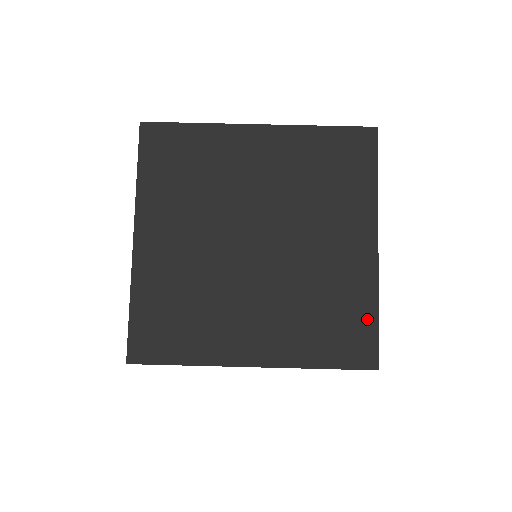
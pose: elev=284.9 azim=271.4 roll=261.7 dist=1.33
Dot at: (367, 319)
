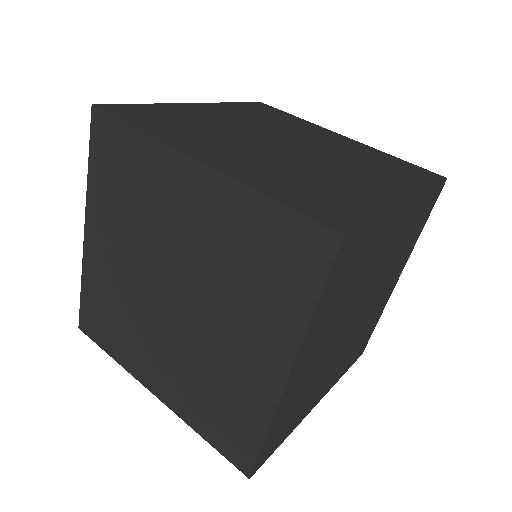
Dot at: (252, 434)
